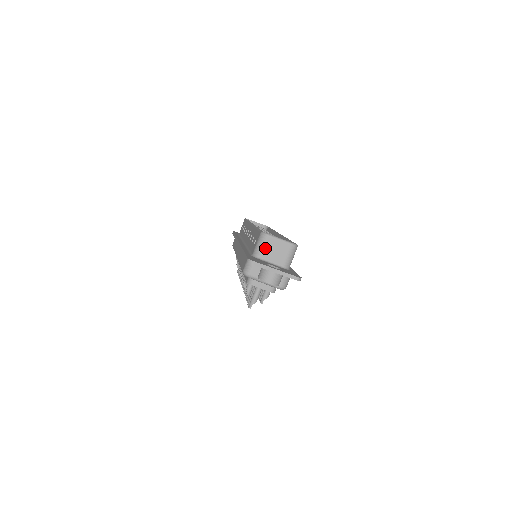
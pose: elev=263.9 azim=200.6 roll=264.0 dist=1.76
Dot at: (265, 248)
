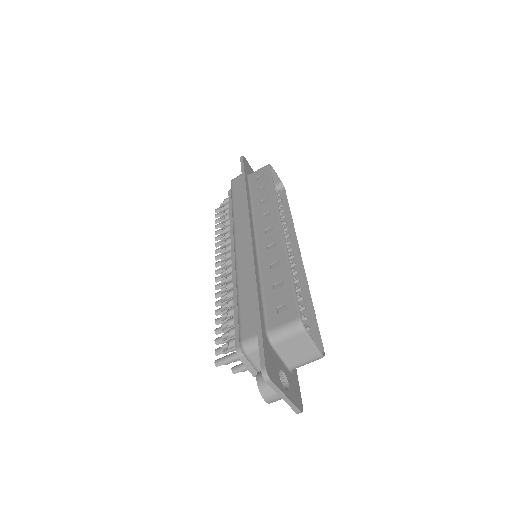
Dot at: (289, 341)
